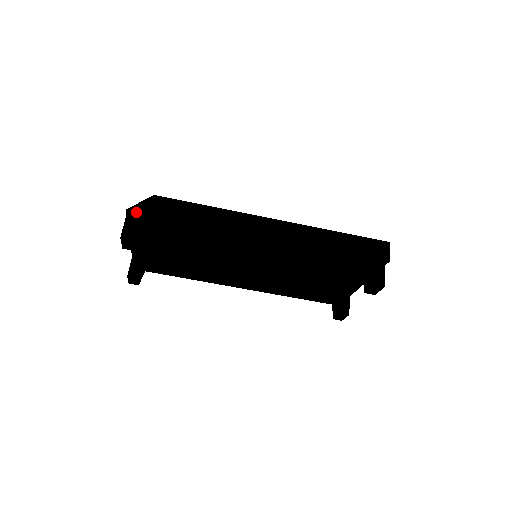
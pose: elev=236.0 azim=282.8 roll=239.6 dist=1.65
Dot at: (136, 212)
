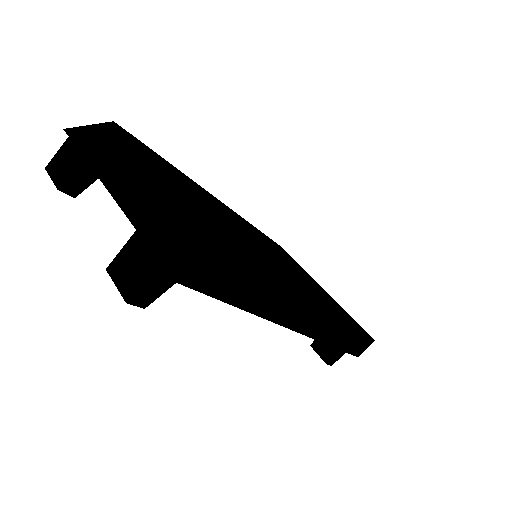
Dot at: (187, 285)
